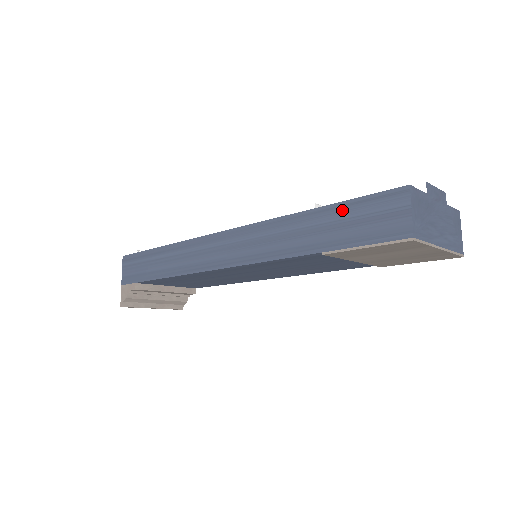
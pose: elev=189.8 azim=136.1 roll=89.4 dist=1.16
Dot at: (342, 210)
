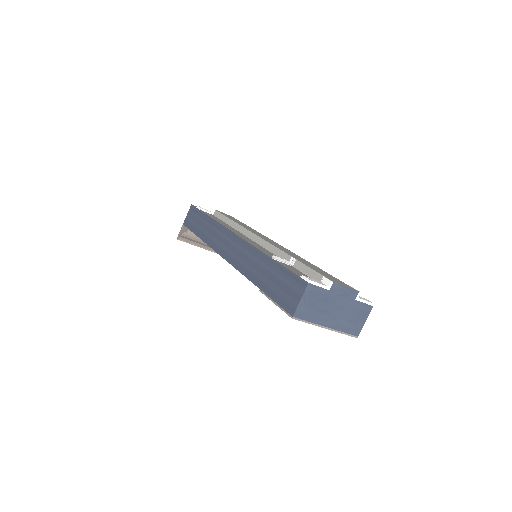
Dot at: (279, 271)
